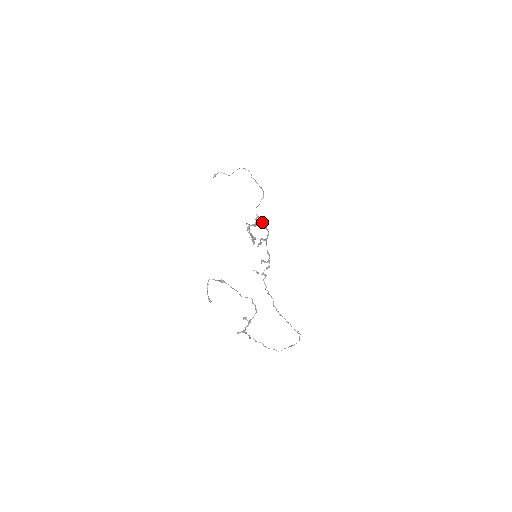
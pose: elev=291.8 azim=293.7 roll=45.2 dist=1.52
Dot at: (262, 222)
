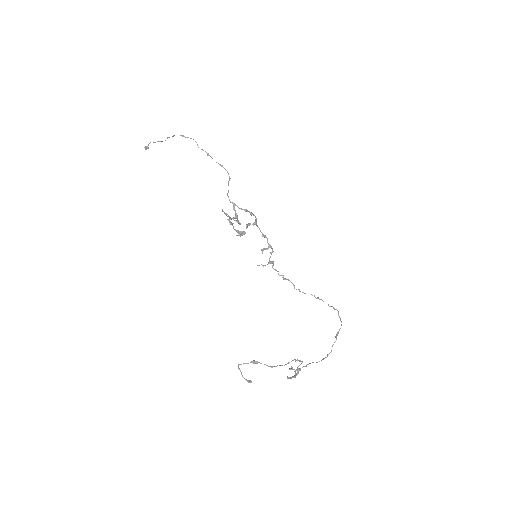
Dot at: (243, 209)
